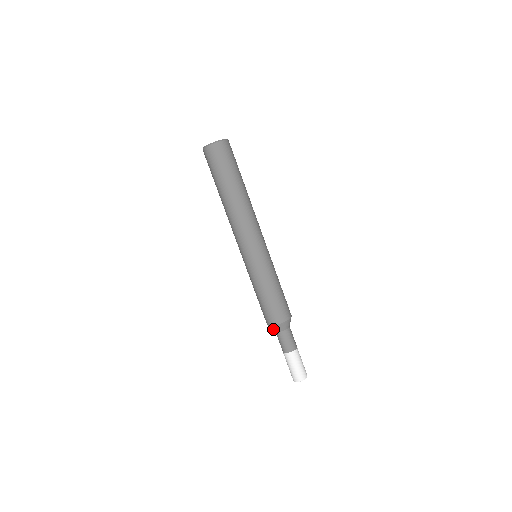
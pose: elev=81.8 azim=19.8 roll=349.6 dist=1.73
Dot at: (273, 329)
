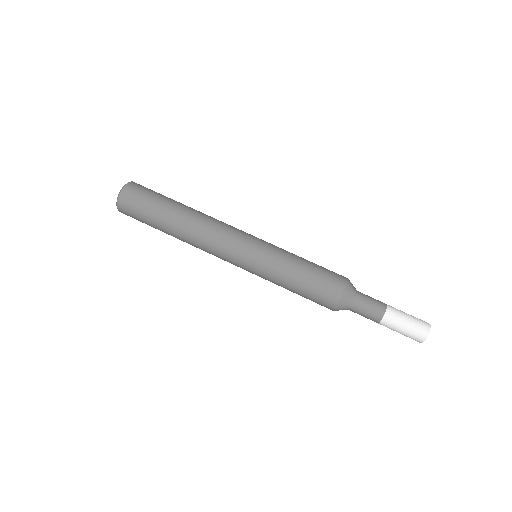
Dot at: occluded
